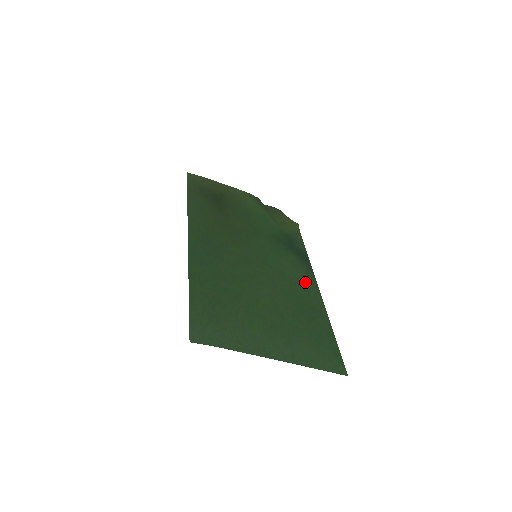
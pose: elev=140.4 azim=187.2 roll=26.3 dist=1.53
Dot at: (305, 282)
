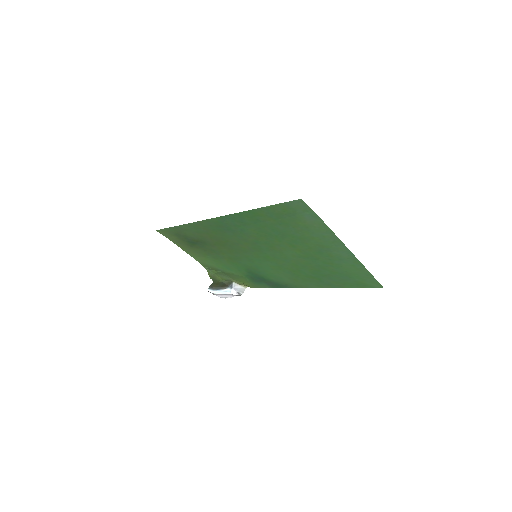
Dot at: (296, 281)
